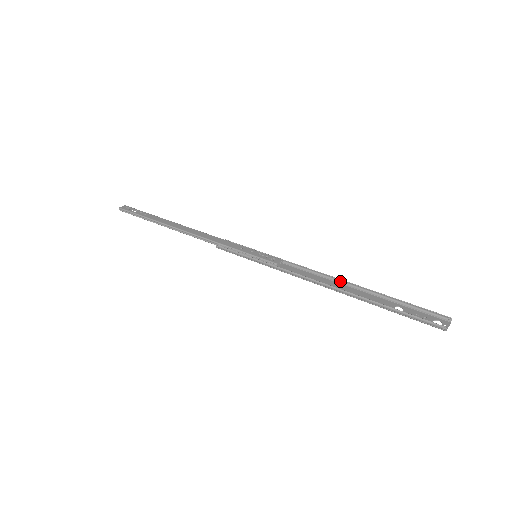
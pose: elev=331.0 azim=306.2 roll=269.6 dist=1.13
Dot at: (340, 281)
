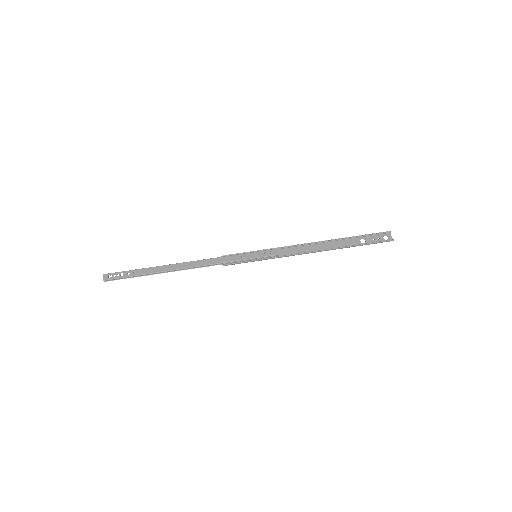
Dot at: (320, 242)
